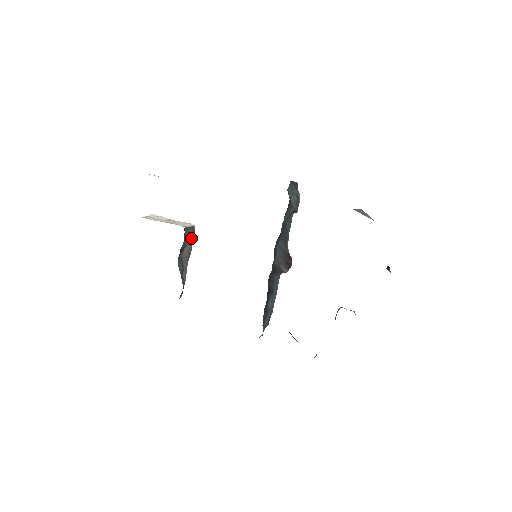
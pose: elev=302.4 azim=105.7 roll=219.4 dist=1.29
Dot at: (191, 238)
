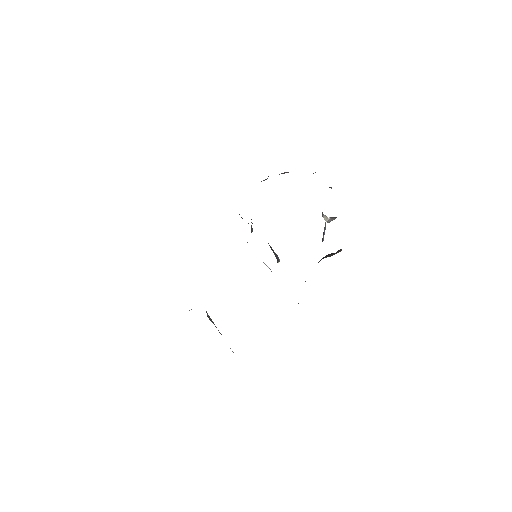
Dot at: occluded
